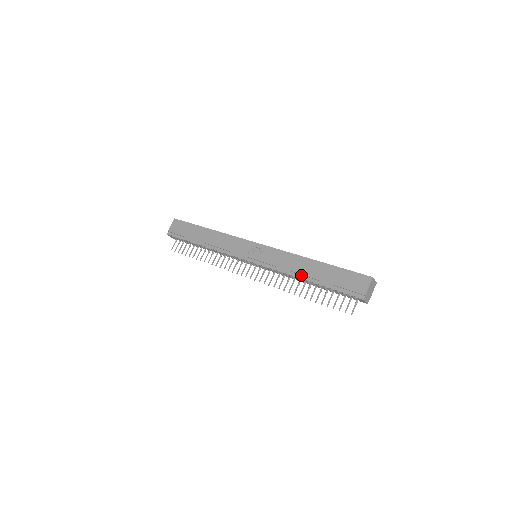
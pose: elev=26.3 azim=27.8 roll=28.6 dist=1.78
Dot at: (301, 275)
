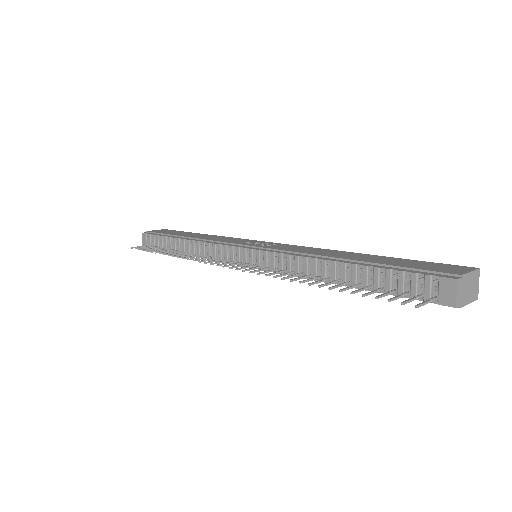
Dot at: (329, 258)
